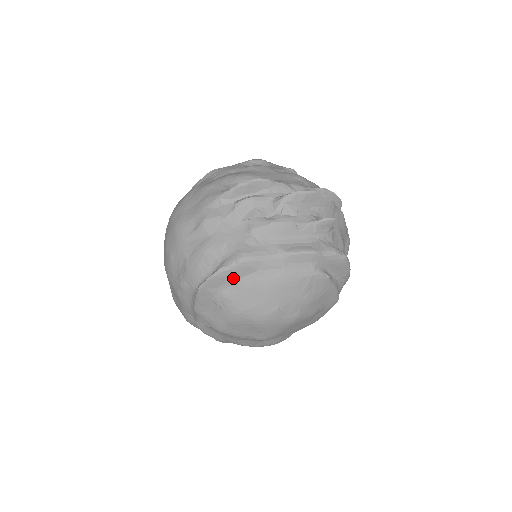
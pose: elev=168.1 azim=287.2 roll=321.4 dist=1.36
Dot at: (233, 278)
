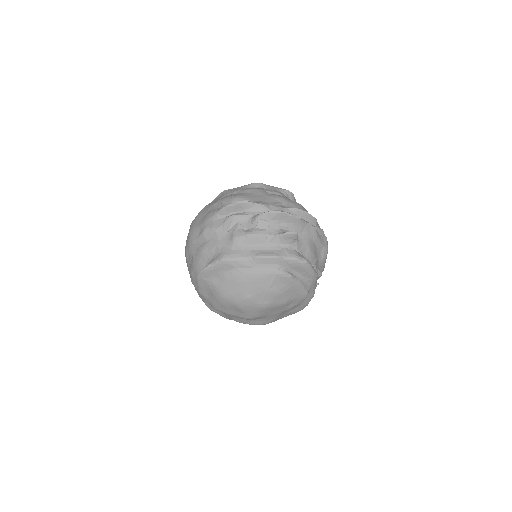
Dot at: (218, 272)
